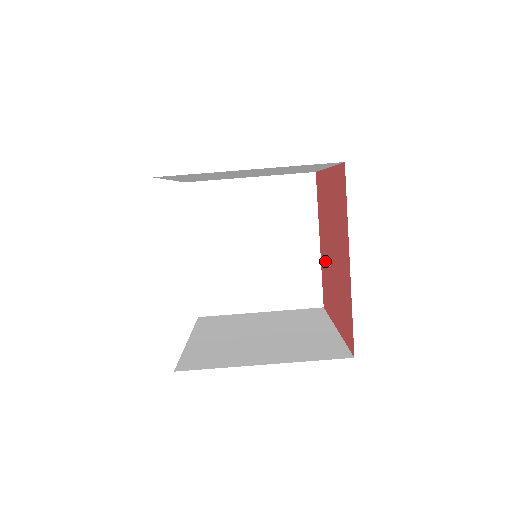
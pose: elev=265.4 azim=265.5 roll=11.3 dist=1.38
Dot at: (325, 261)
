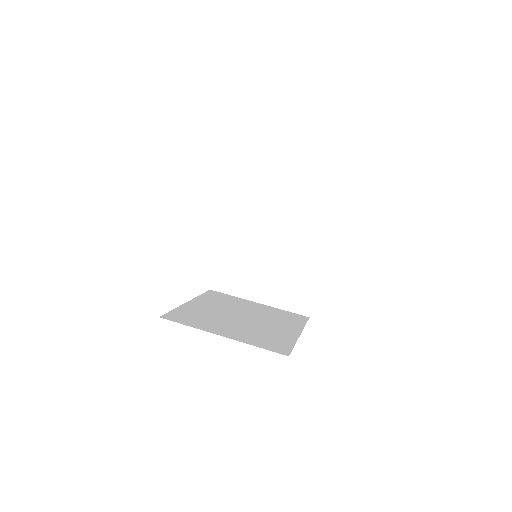
Dot at: occluded
